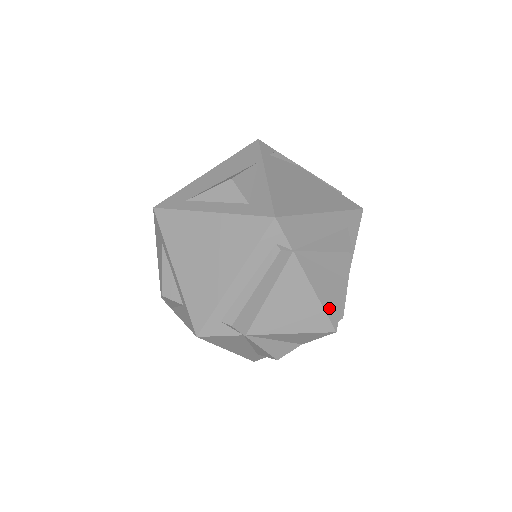
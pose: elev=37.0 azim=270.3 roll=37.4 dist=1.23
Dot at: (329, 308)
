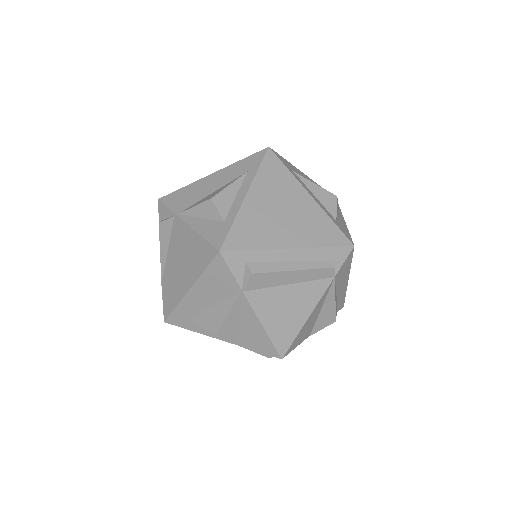
Dot at: (297, 338)
